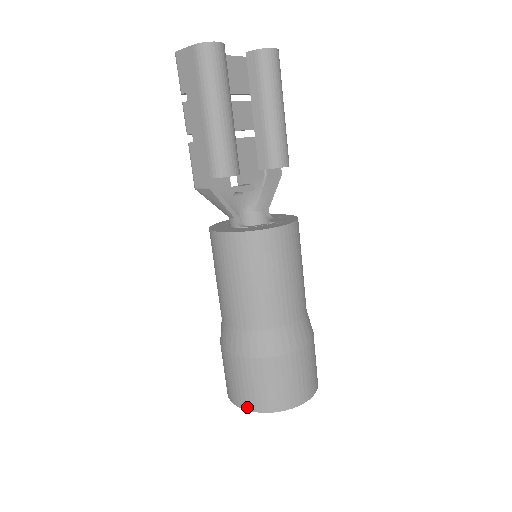
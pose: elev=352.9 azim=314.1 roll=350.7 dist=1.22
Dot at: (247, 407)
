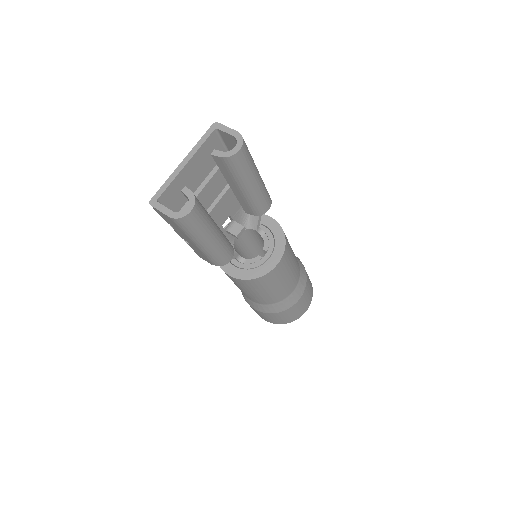
Dot at: (268, 321)
